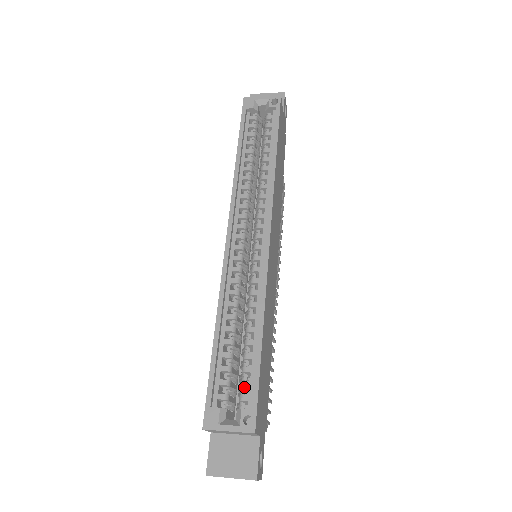
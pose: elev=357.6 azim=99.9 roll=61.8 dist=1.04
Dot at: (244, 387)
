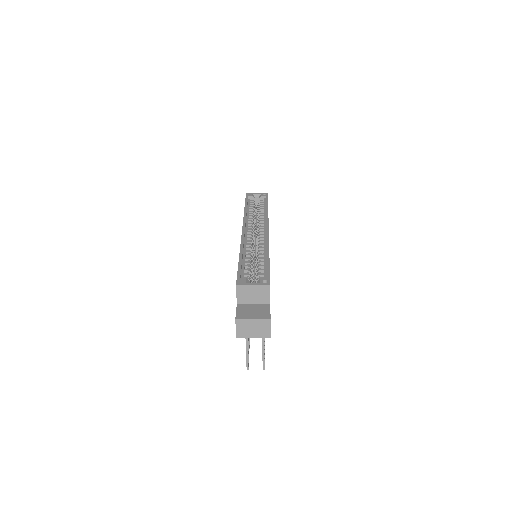
Dot at: occluded
